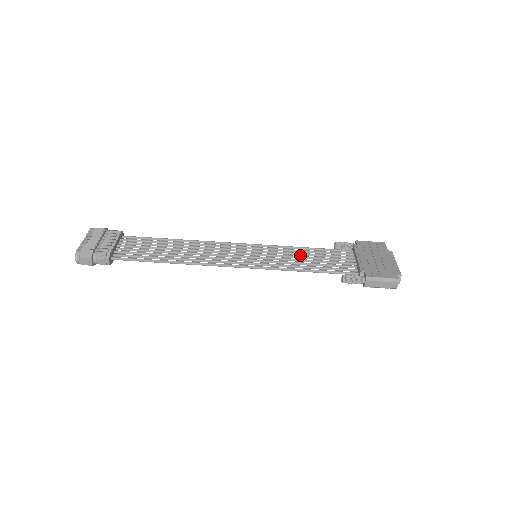
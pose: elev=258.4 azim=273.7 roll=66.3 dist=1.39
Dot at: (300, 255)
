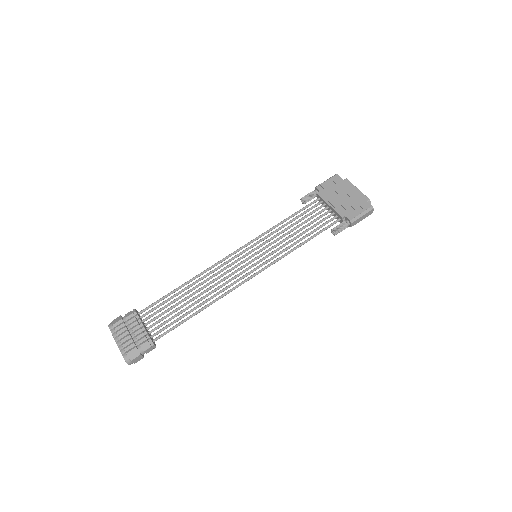
Dot at: occluded
